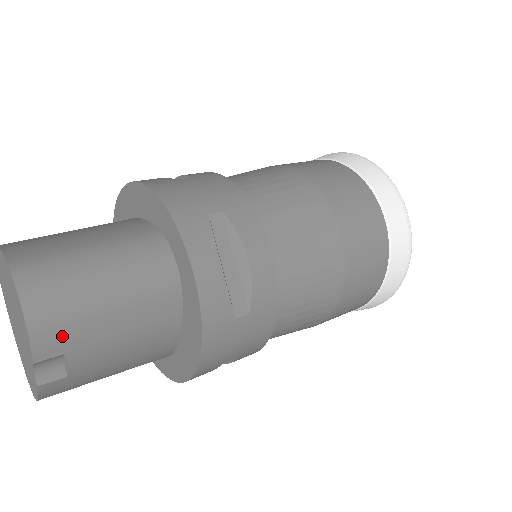
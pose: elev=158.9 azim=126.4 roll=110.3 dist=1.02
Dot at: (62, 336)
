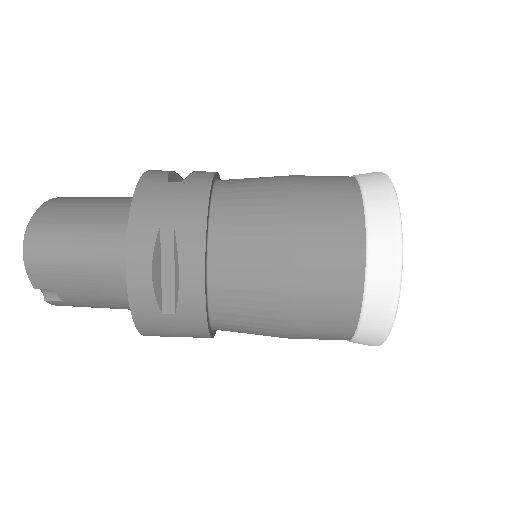
Dot at: (48, 279)
